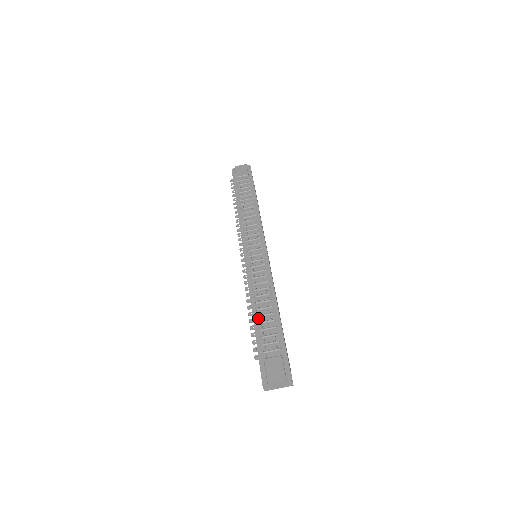
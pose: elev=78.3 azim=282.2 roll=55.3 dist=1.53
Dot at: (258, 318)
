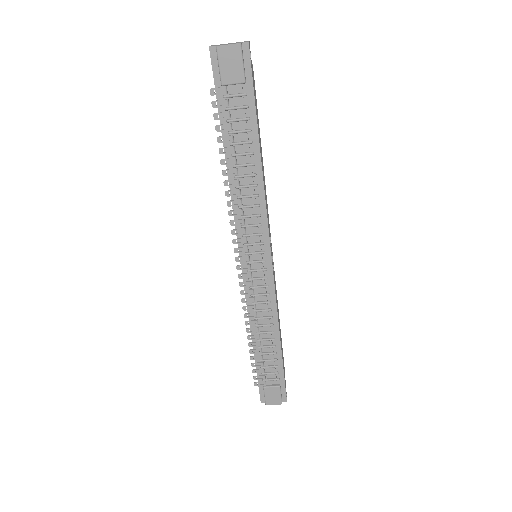
Dot at: (259, 350)
